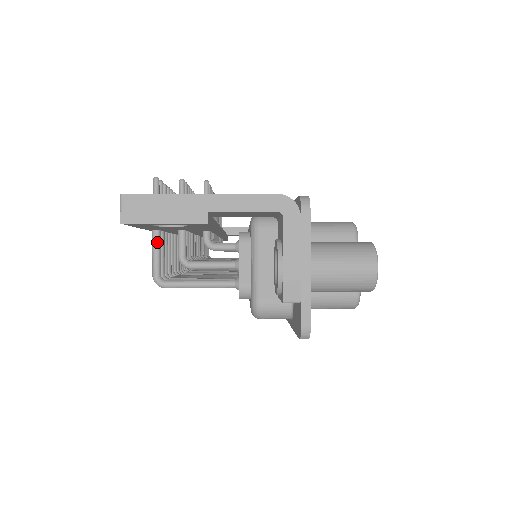
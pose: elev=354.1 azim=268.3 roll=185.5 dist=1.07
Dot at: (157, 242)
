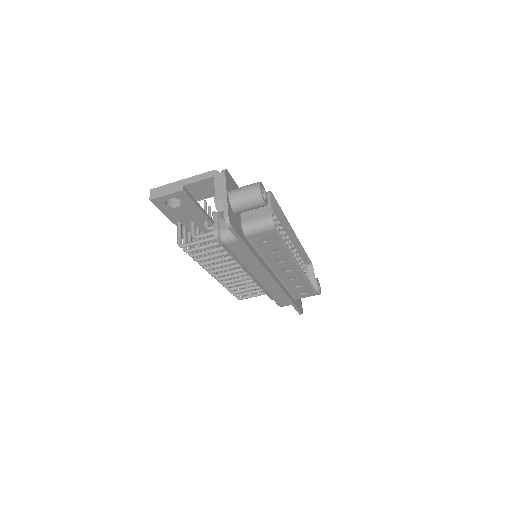
Dot at: (179, 228)
